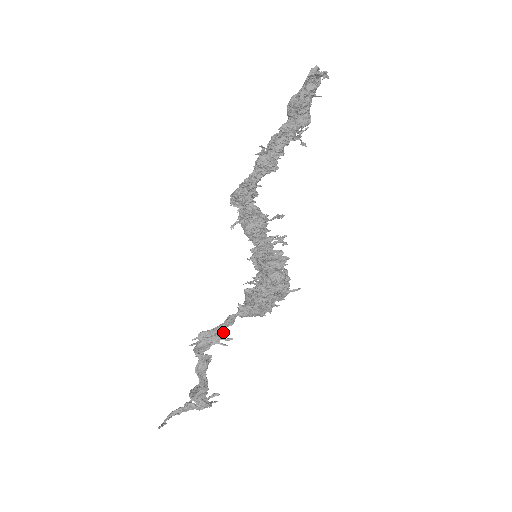
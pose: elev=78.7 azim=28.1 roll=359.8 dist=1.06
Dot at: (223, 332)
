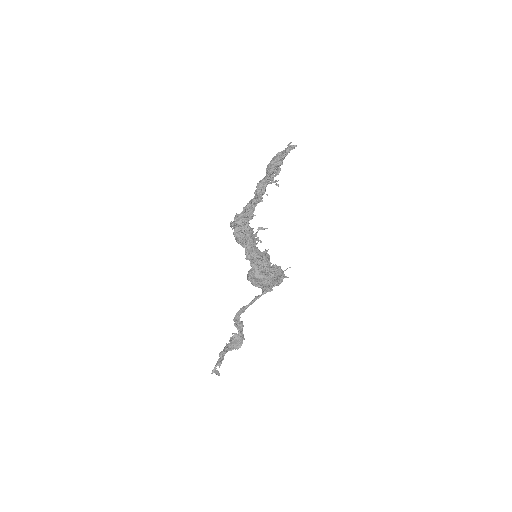
Dot at: occluded
